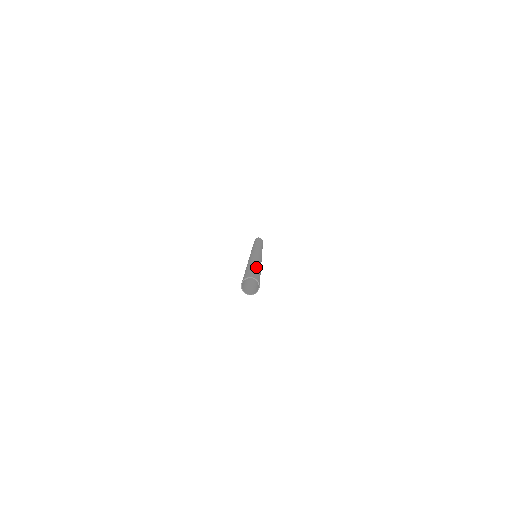
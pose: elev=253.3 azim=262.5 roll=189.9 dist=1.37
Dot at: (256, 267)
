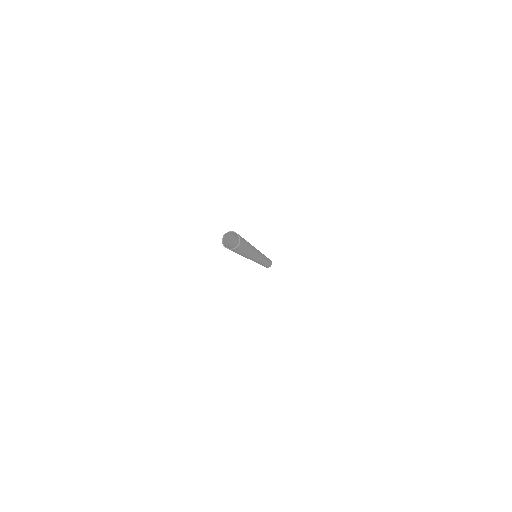
Dot at: occluded
